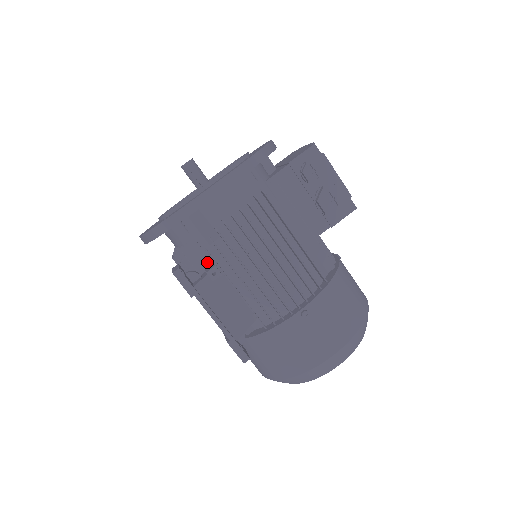
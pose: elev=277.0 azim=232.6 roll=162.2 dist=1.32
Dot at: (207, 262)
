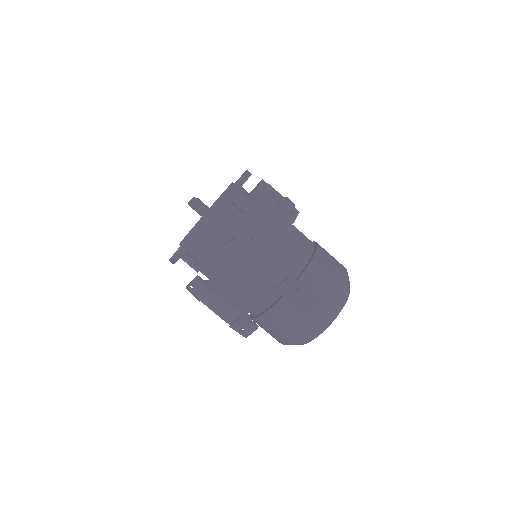
Dot at: occluded
